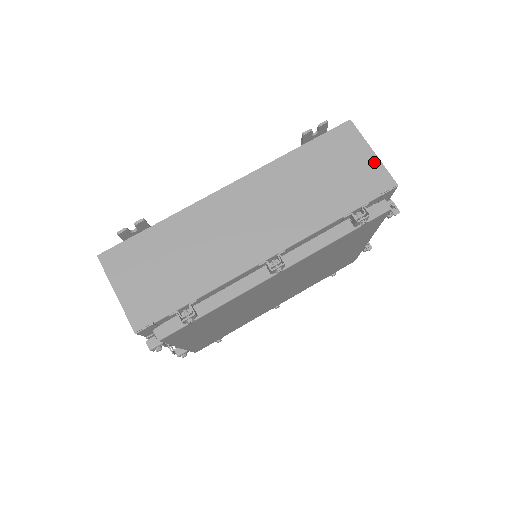
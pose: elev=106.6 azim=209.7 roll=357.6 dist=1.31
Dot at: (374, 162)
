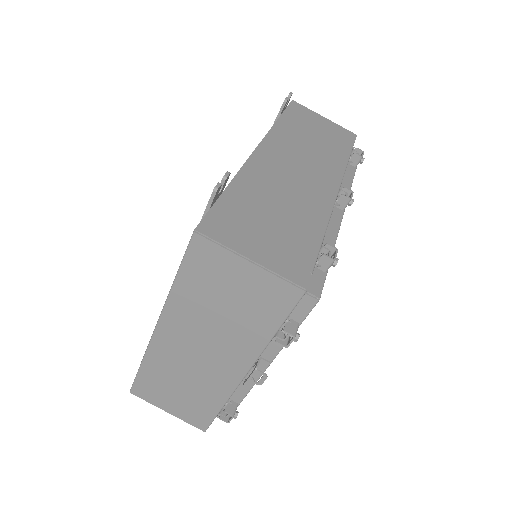
Dot at: (331, 123)
